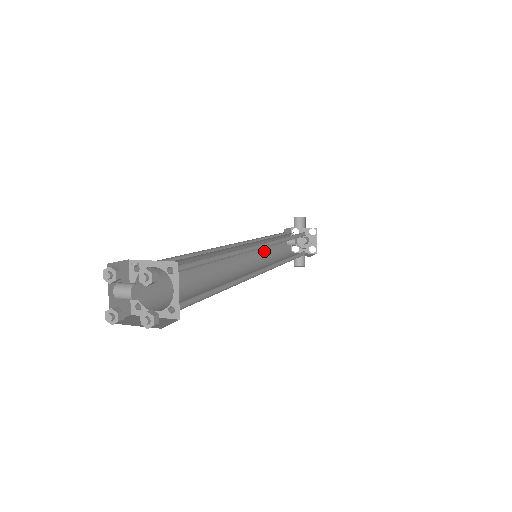
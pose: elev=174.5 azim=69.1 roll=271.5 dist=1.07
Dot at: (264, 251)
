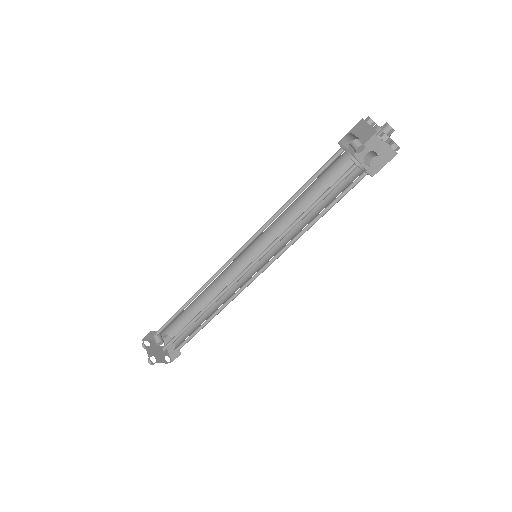
Dot at: (289, 211)
